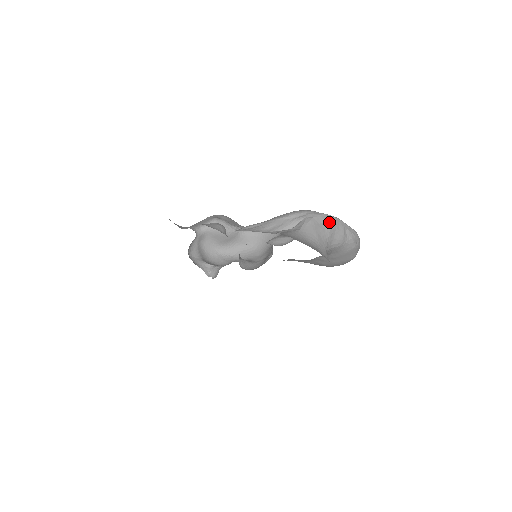
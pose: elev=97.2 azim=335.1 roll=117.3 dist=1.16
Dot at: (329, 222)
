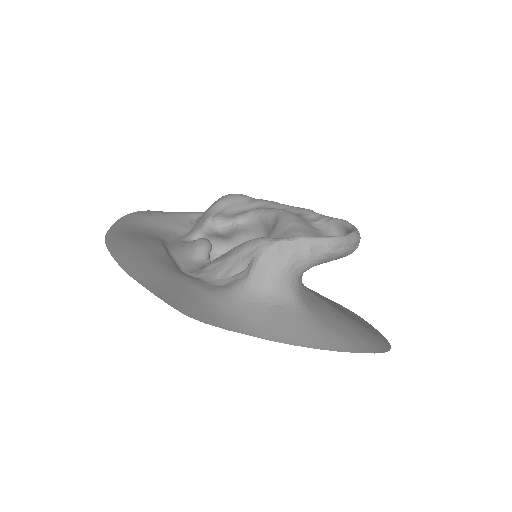
Dot at: (285, 252)
